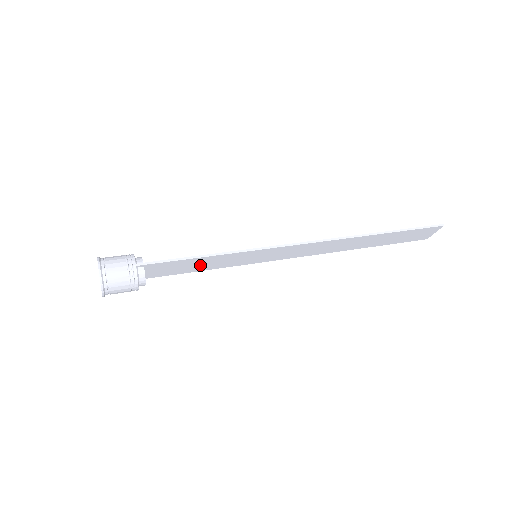
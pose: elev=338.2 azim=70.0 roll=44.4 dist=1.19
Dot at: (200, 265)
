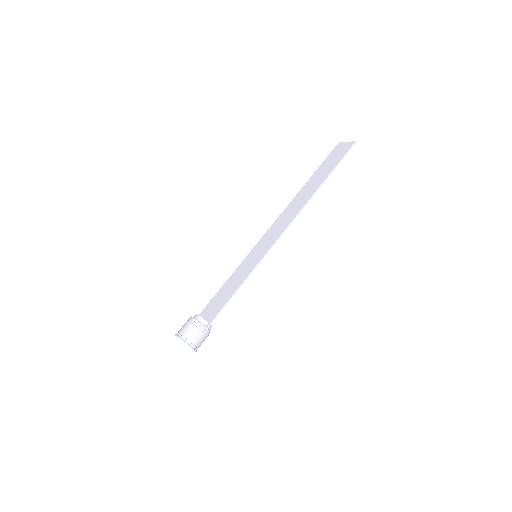
Dot at: (229, 288)
